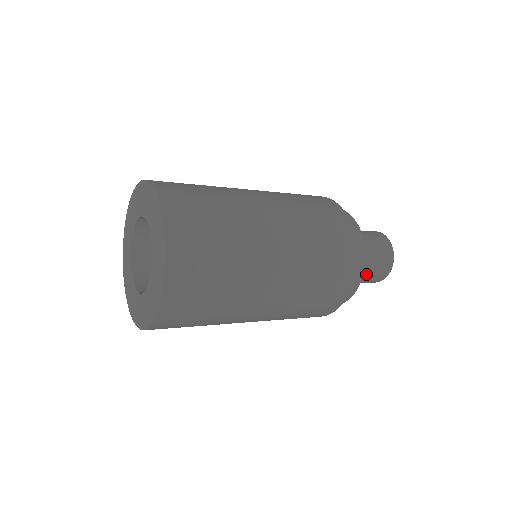
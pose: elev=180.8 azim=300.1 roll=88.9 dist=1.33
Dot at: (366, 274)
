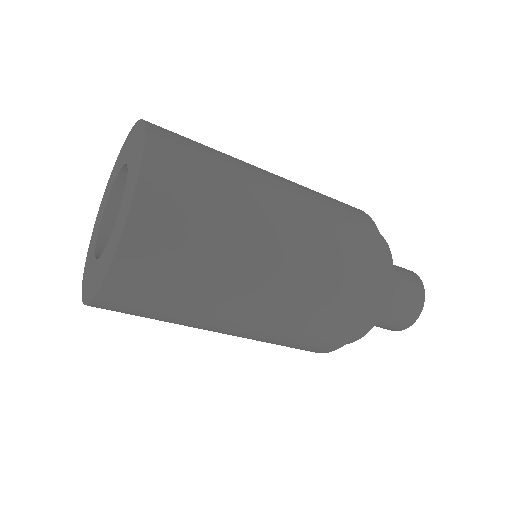
Dot at: (397, 280)
